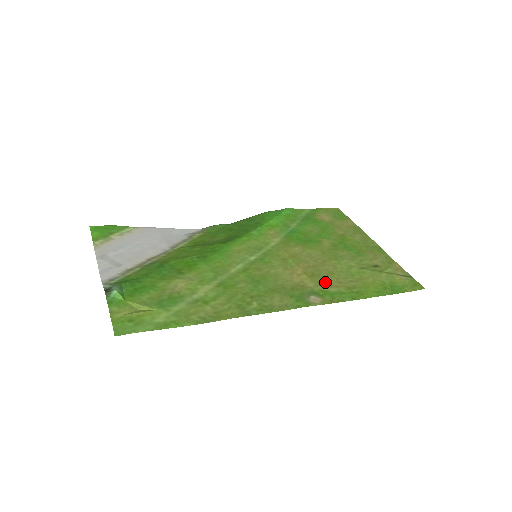
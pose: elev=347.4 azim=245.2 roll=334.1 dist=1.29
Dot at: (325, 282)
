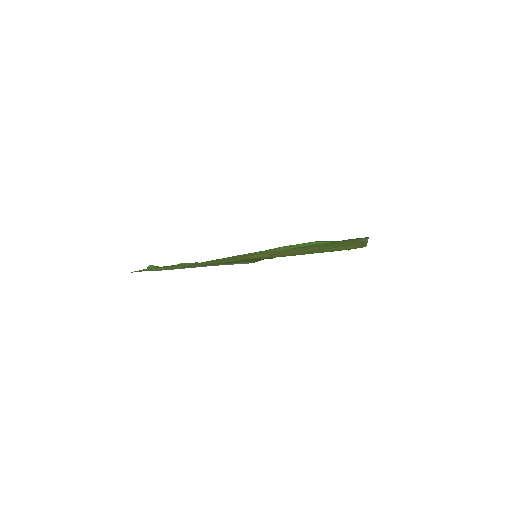
Dot at: (282, 254)
